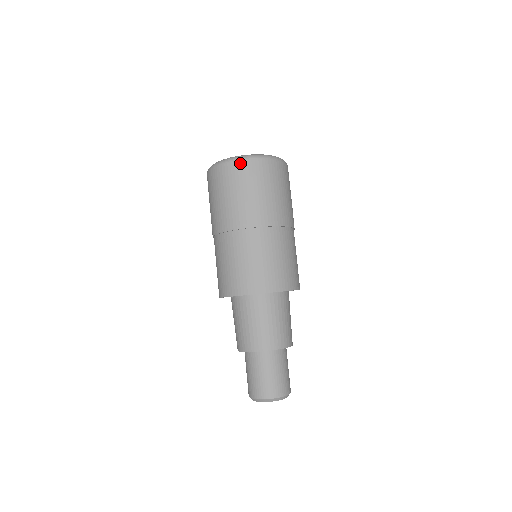
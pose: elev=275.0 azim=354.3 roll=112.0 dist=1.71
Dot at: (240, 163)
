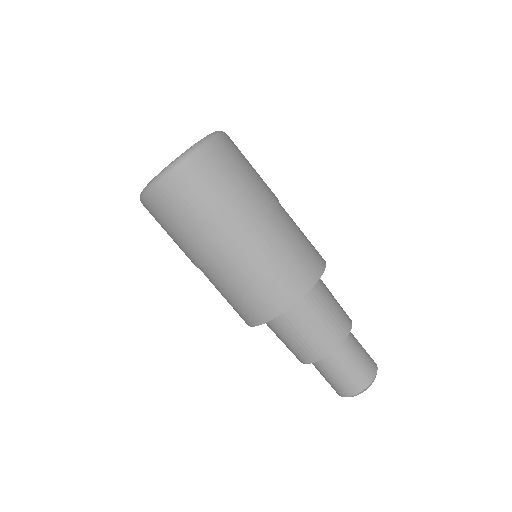
Dot at: (162, 187)
